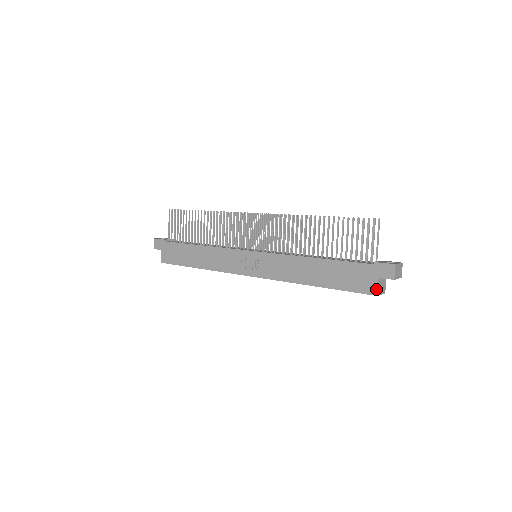
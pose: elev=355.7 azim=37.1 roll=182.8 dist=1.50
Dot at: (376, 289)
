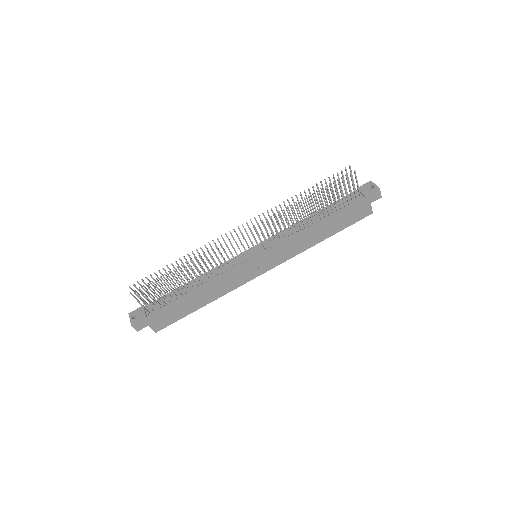
Dot at: (371, 210)
